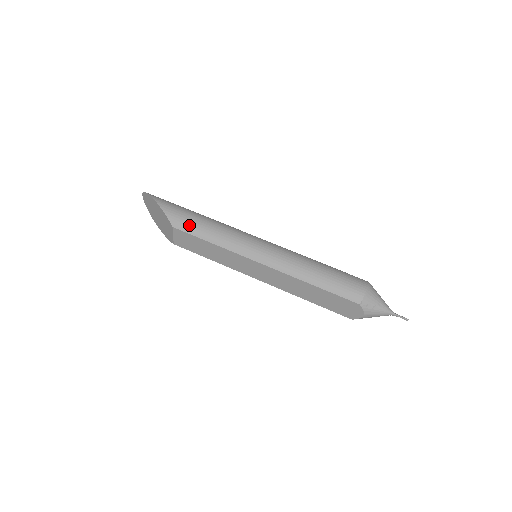
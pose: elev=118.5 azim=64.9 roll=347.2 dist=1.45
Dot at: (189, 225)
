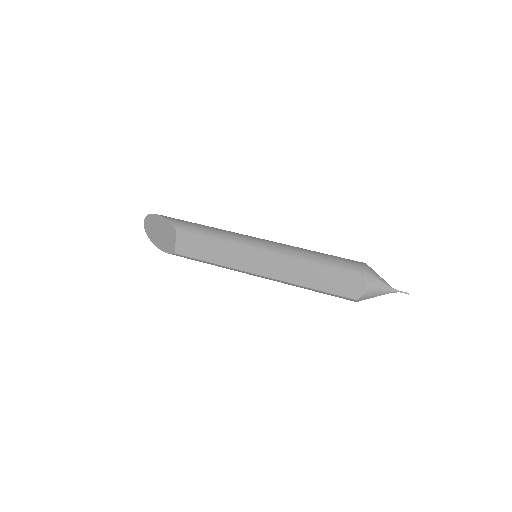
Dot at: (192, 228)
